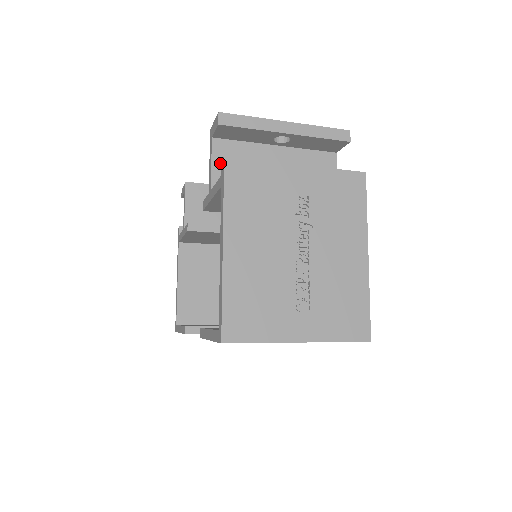
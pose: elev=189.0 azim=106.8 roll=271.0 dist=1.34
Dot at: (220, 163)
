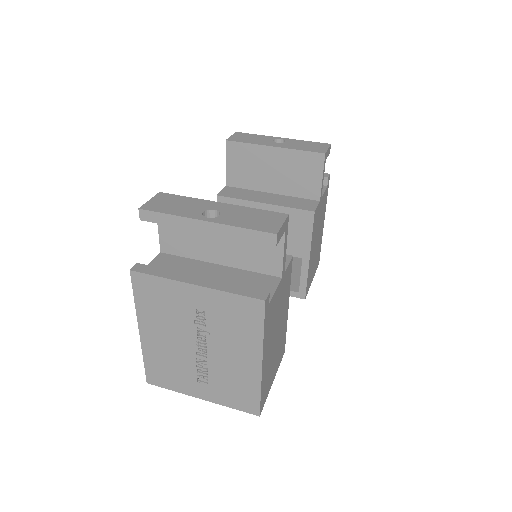
Dot at: (165, 230)
